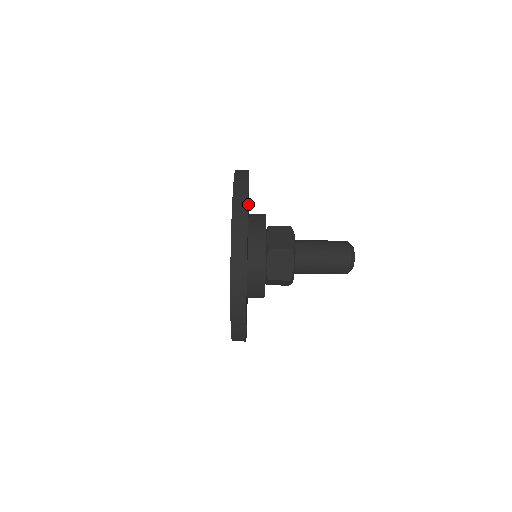
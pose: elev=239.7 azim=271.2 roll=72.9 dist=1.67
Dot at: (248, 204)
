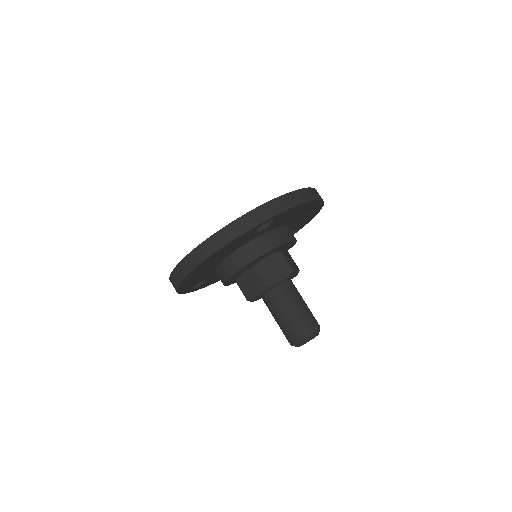
Dot at: occluded
